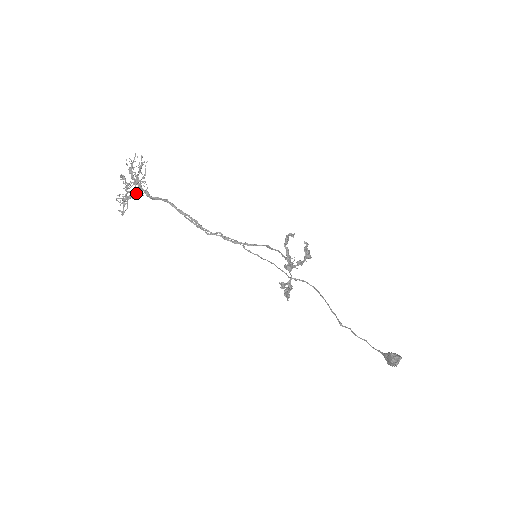
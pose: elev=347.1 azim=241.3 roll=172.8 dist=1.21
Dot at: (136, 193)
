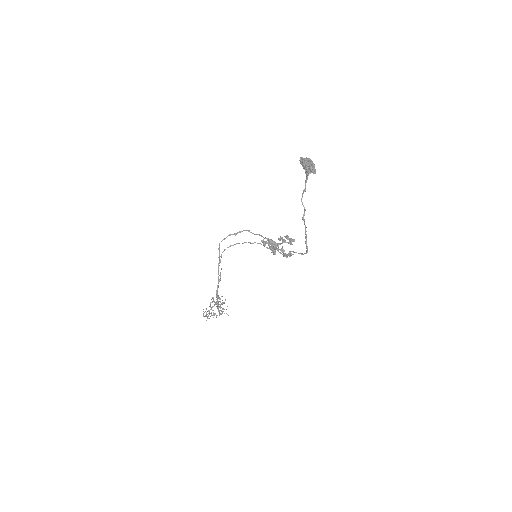
Dot at: (214, 305)
